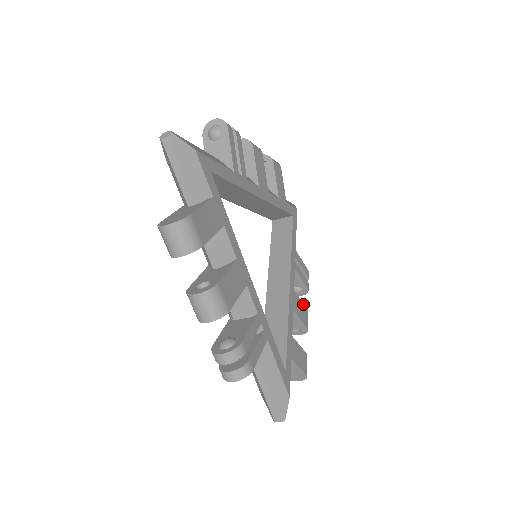
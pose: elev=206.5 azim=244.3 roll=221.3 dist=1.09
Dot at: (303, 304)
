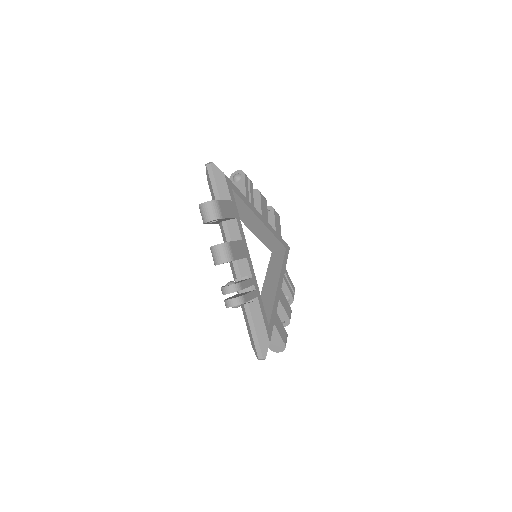
Dot at: (288, 303)
